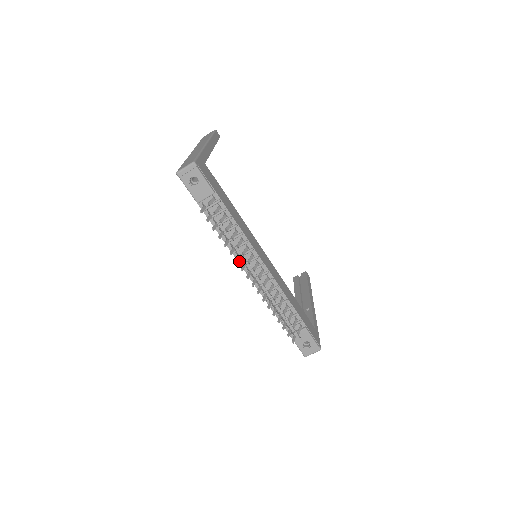
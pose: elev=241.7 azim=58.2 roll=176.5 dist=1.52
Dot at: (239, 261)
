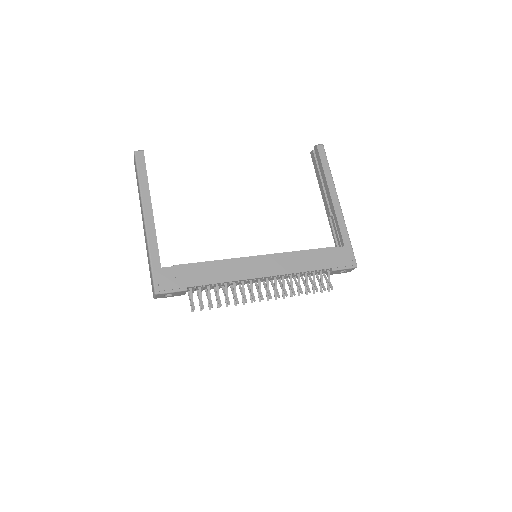
Dot at: occluded
